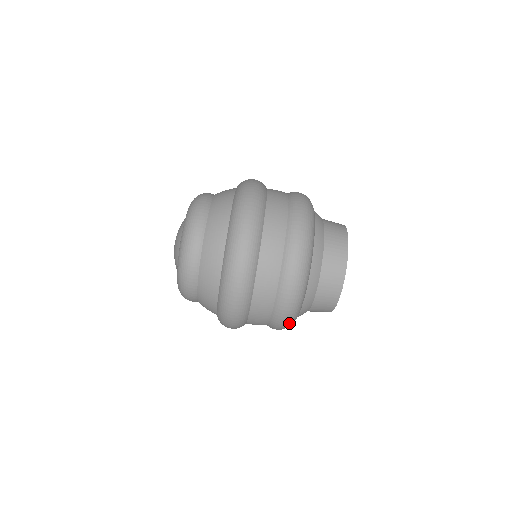
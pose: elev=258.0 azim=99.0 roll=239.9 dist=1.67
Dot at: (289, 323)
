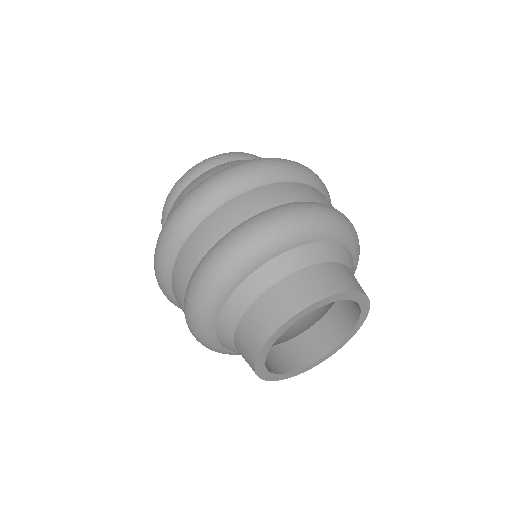
Dot at: (196, 334)
